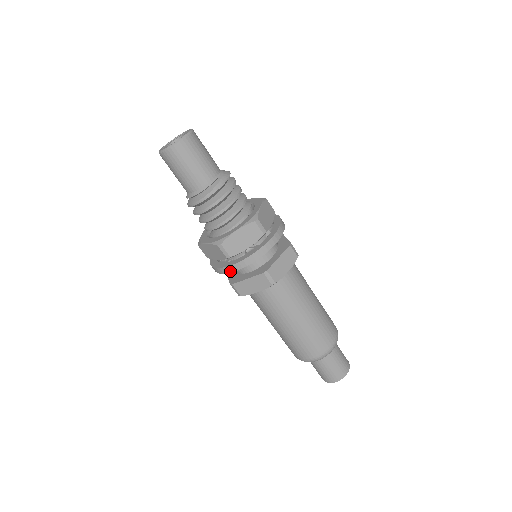
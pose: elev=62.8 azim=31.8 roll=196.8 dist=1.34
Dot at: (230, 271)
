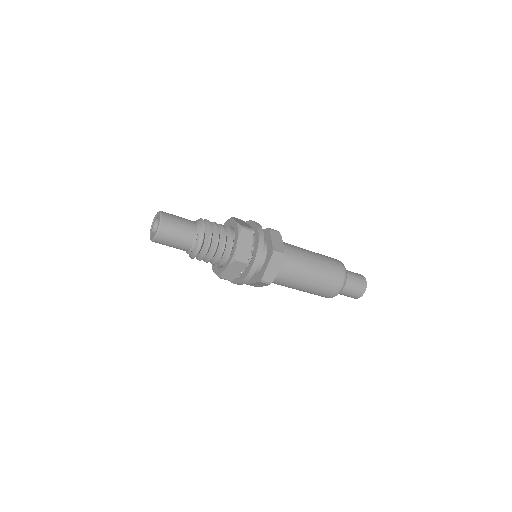
Dot at: (238, 284)
